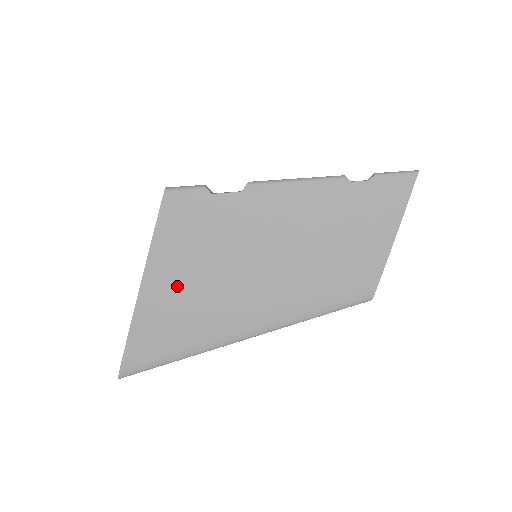
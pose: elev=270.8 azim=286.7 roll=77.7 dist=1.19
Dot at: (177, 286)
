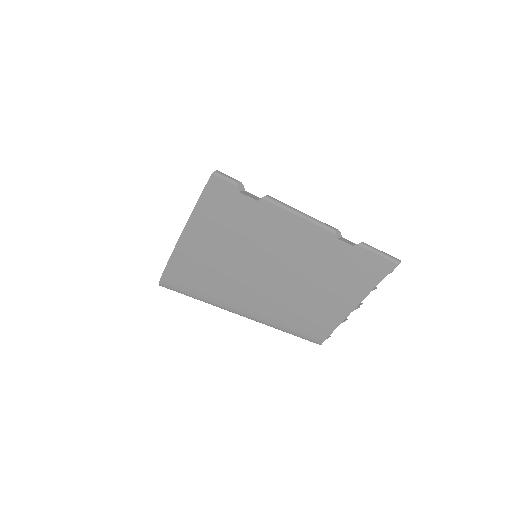
Dot at: (201, 247)
